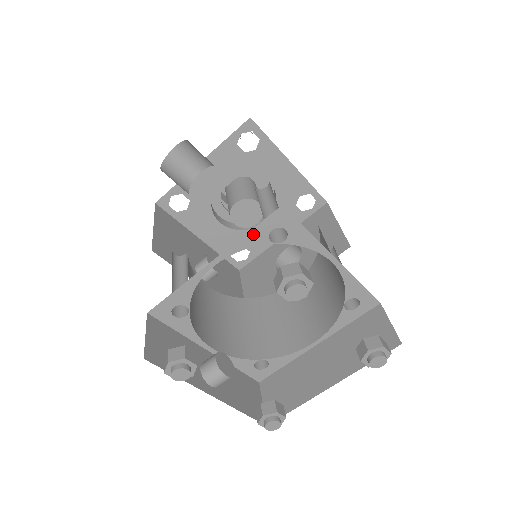
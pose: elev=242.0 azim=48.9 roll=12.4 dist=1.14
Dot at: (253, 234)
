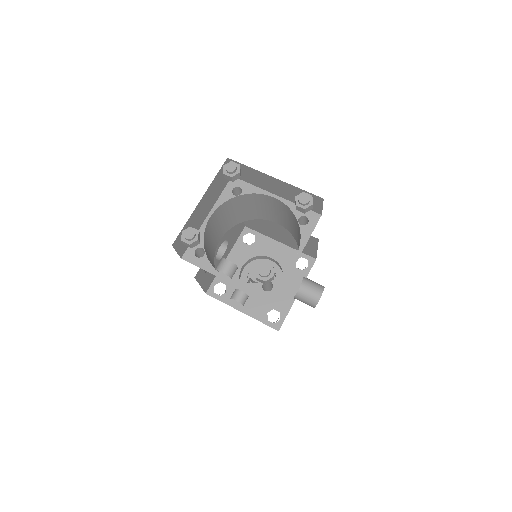
Dot at: (224, 194)
